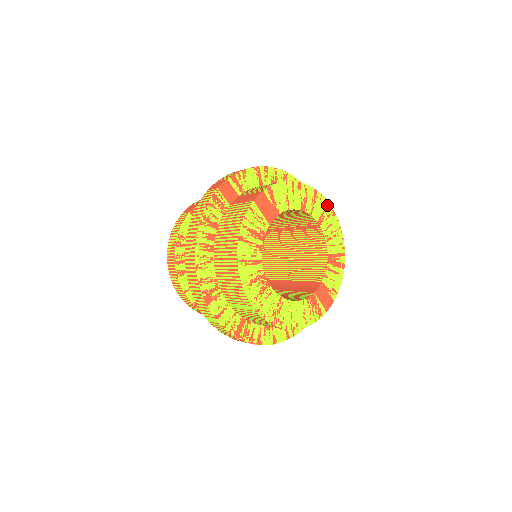
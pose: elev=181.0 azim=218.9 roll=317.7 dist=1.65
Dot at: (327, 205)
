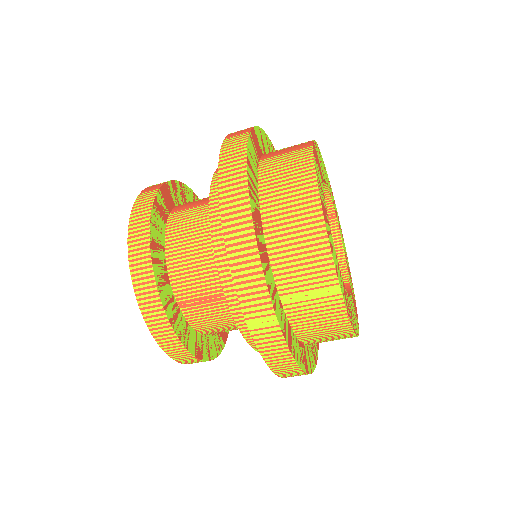
Dot at: occluded
